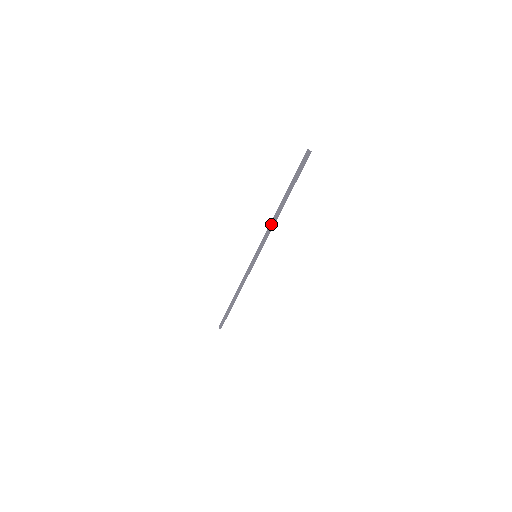
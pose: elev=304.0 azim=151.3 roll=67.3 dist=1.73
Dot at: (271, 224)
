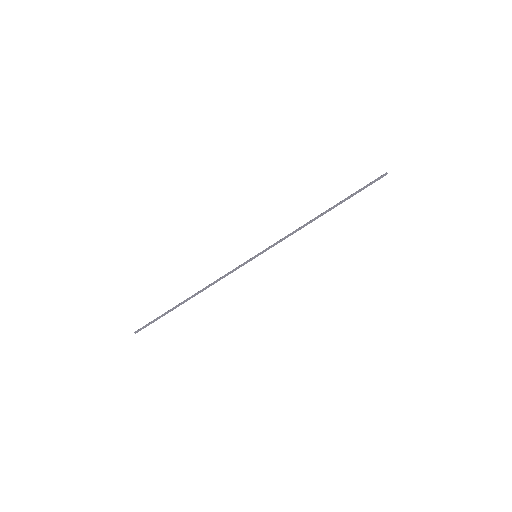
Dot at: (299, 227)
